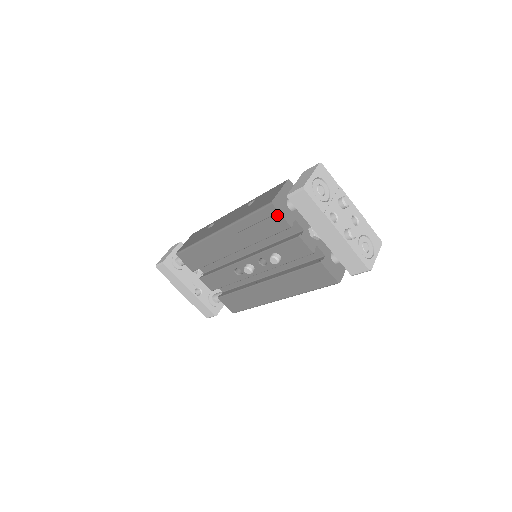
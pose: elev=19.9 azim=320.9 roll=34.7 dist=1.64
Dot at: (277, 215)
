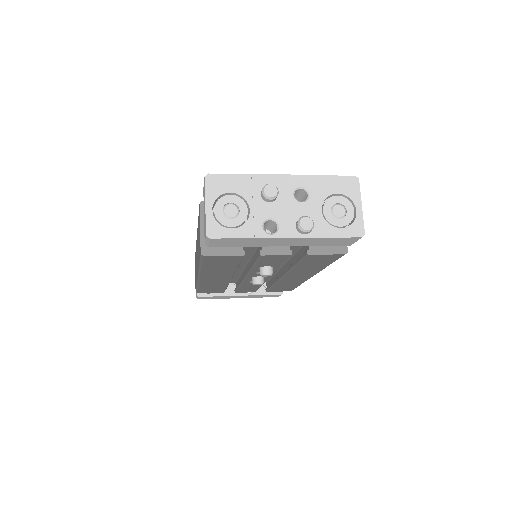
Dot at: (220, 257)
